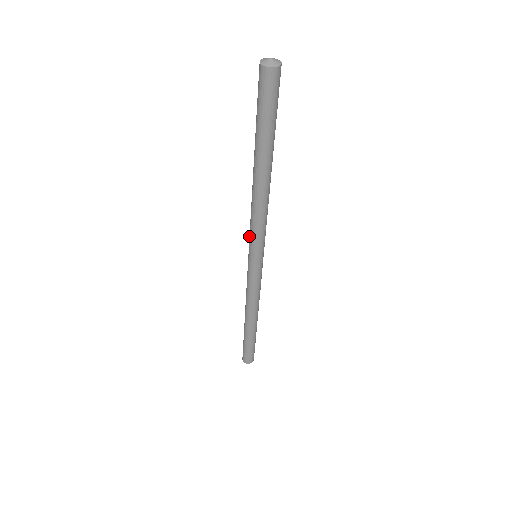
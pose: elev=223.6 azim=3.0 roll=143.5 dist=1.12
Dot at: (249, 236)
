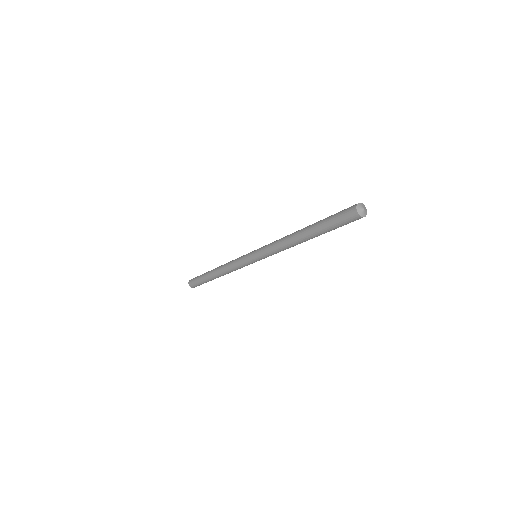
Dot at: (263, 247)
